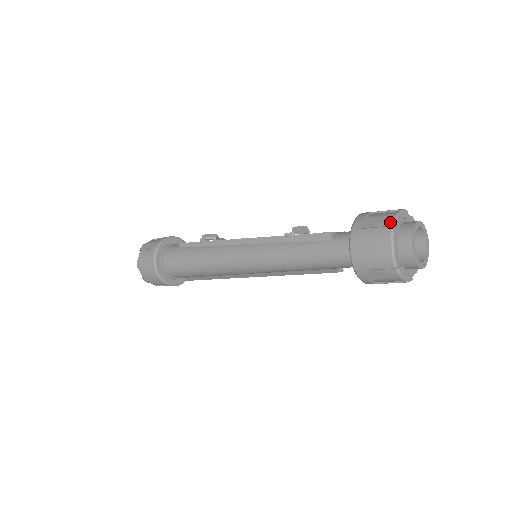
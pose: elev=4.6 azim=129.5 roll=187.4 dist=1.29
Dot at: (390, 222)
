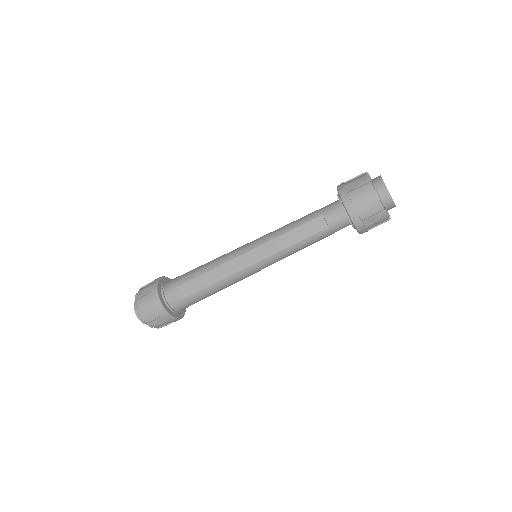
Dot at: occluded
